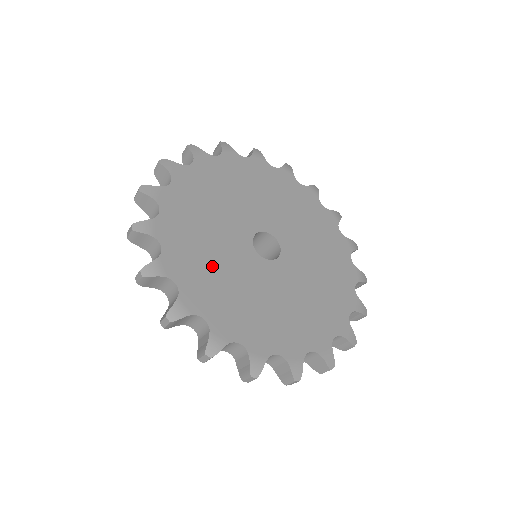
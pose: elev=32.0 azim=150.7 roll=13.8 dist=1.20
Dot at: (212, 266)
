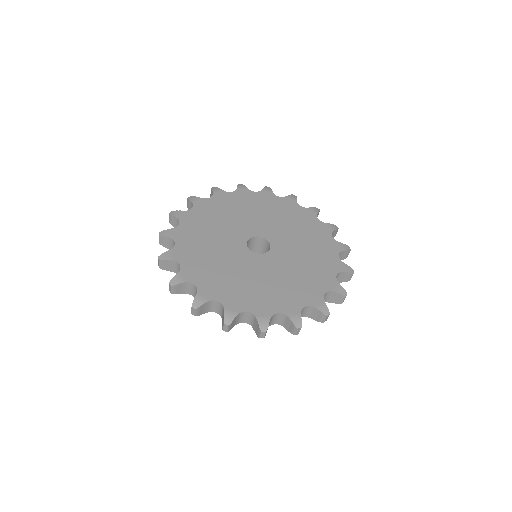
Dot at: (218, 268)
